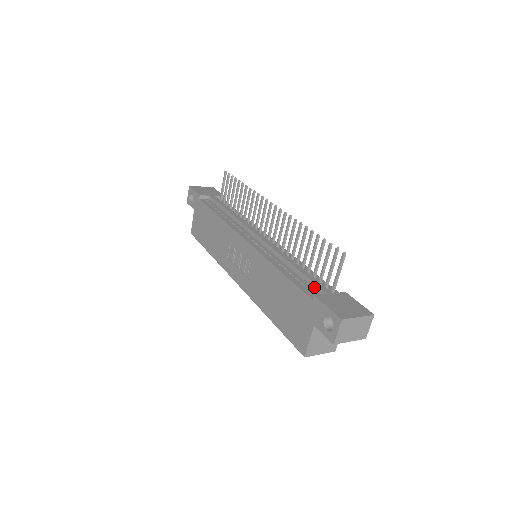
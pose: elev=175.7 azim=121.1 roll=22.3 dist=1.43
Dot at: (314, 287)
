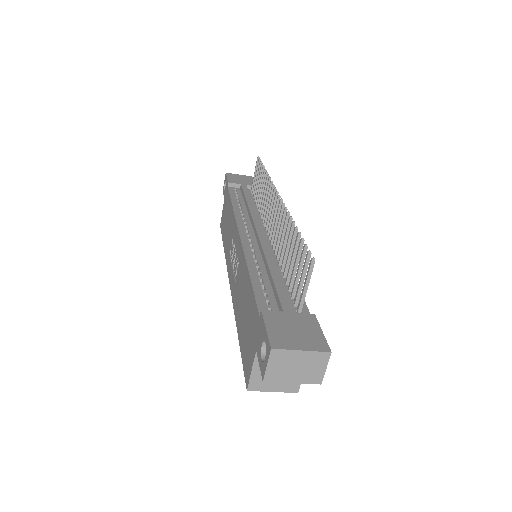
Dot at: (277, 300)
